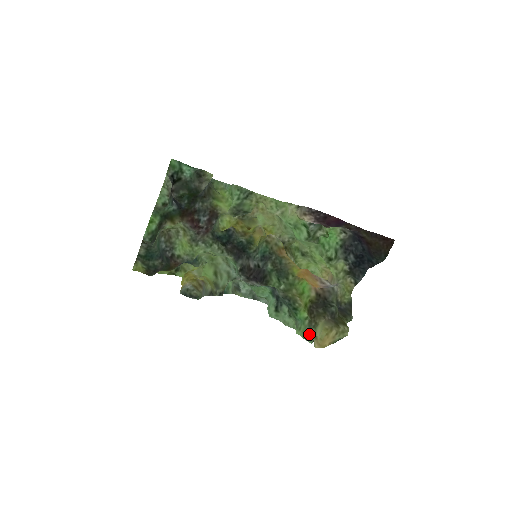
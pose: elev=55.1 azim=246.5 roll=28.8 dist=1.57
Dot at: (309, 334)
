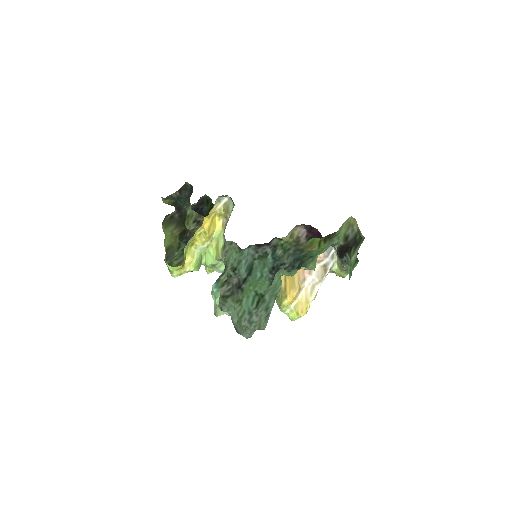
Dot at: (335, 237)
